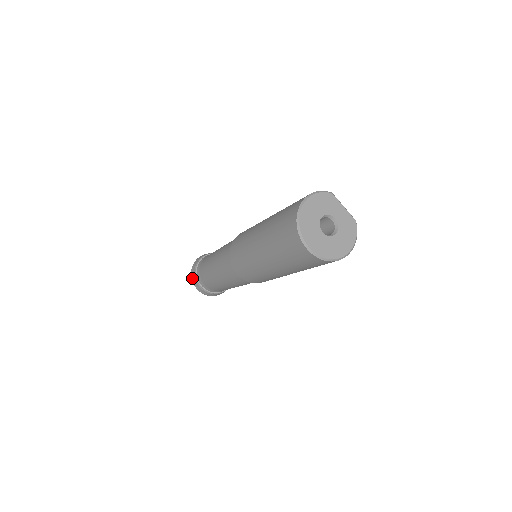
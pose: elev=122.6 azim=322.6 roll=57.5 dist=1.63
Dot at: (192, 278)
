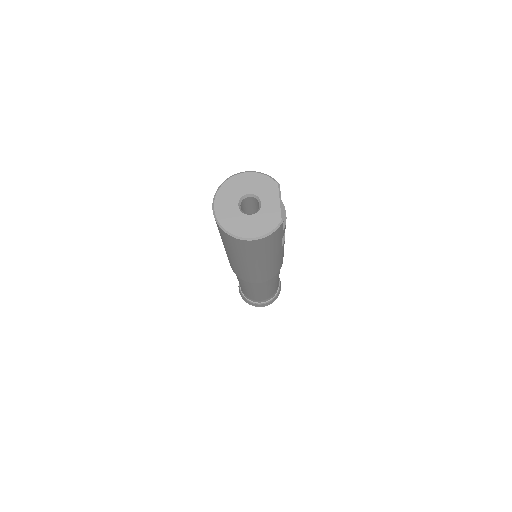
Dot at: occluded
